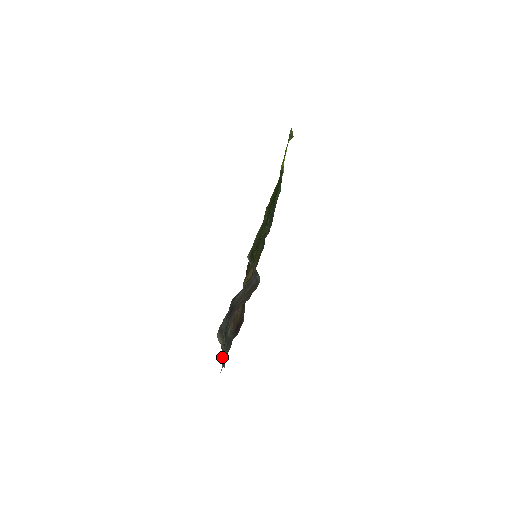
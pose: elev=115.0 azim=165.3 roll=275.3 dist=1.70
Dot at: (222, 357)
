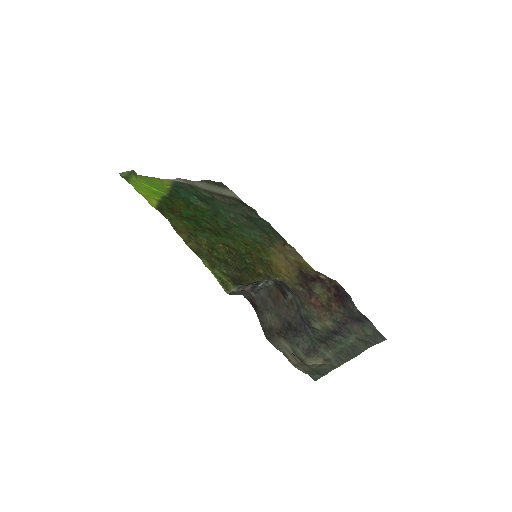
Dot at: occluded
